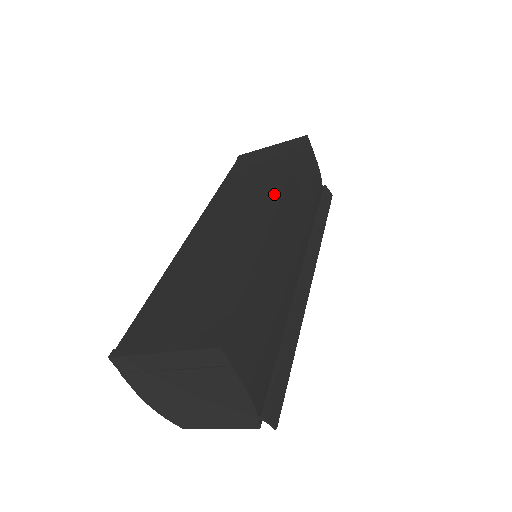
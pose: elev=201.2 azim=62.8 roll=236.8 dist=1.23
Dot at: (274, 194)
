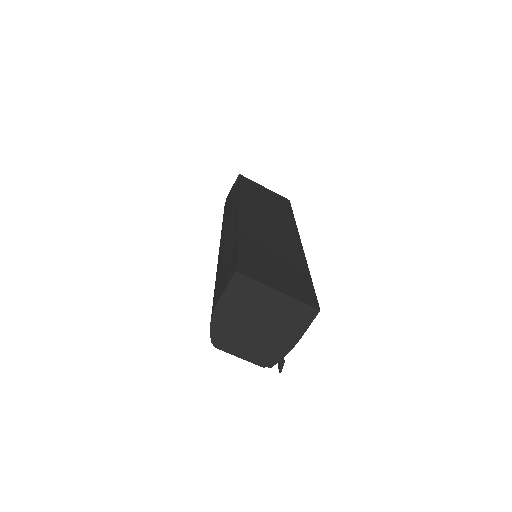
Dot at: (292, 229)
